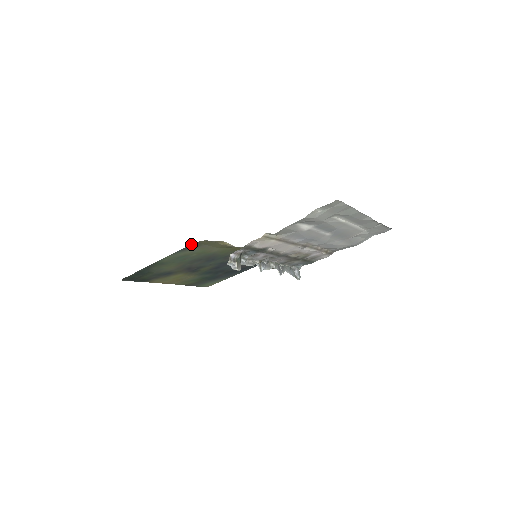
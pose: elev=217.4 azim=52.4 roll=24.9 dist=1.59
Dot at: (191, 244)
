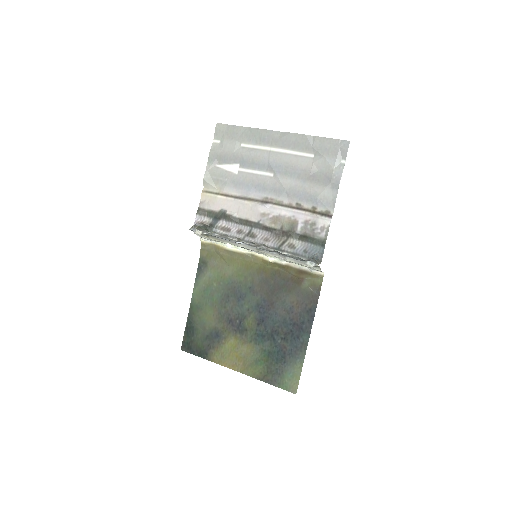
Dot at: (199, 261)
